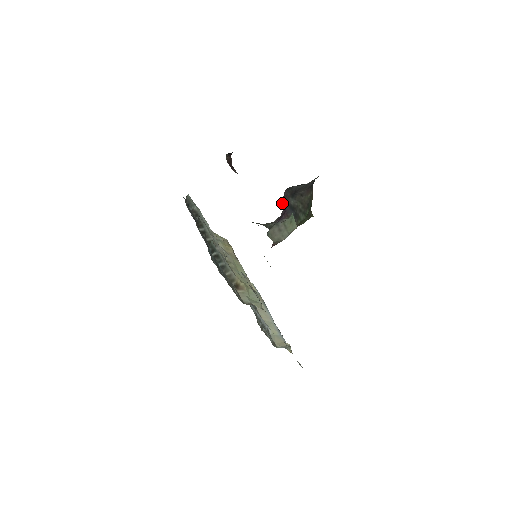
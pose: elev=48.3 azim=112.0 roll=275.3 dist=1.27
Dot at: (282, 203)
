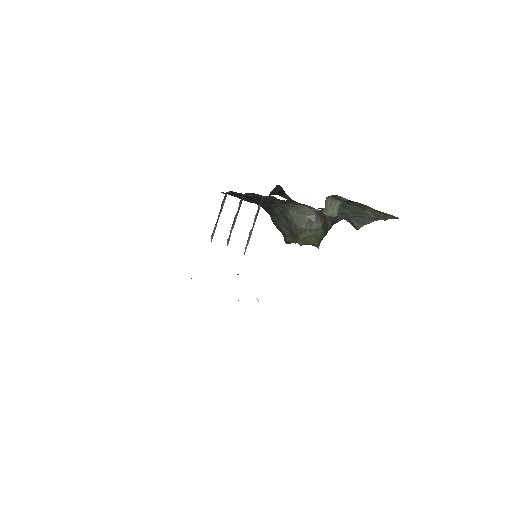
Dot at: occluded
